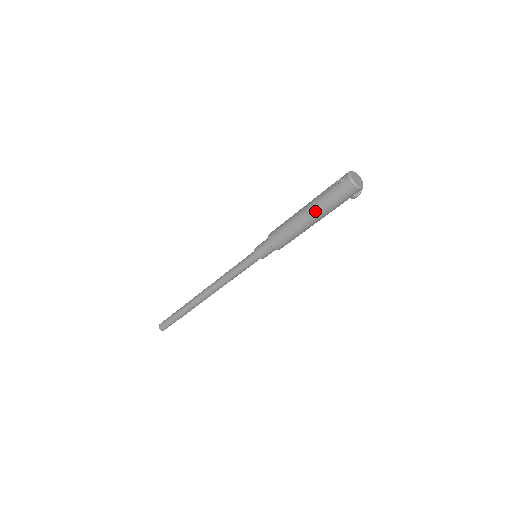
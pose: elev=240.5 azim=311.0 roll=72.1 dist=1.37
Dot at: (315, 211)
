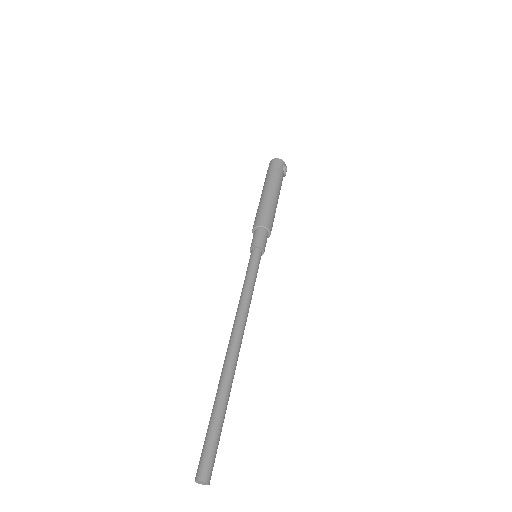
Dot at: (268, 184)
